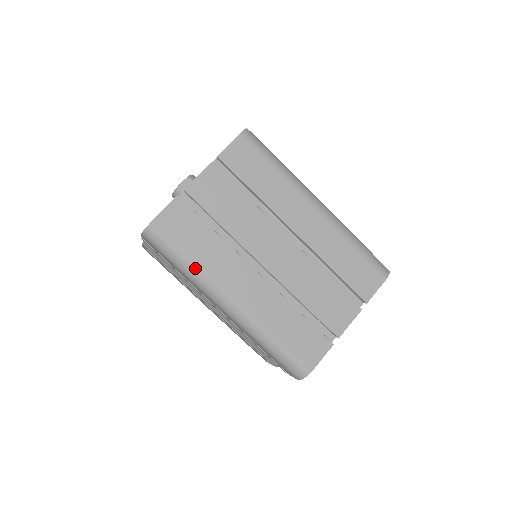
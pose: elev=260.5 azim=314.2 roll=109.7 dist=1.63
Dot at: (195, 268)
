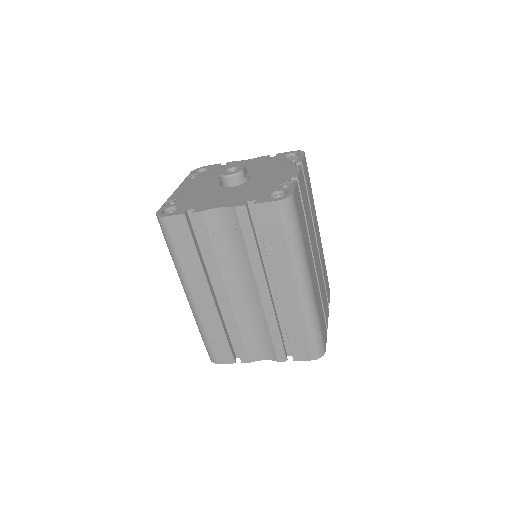
Dot at: (303, 246)
